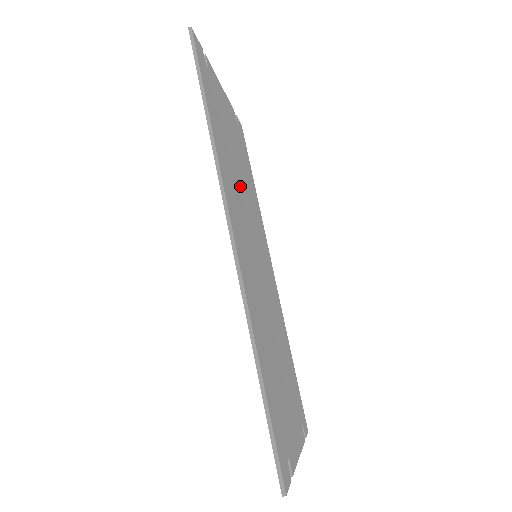
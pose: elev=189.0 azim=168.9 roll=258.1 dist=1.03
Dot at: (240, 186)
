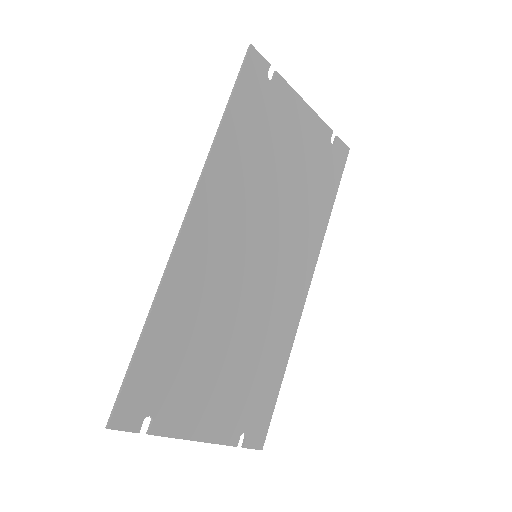
Dot at: (267, 190)
